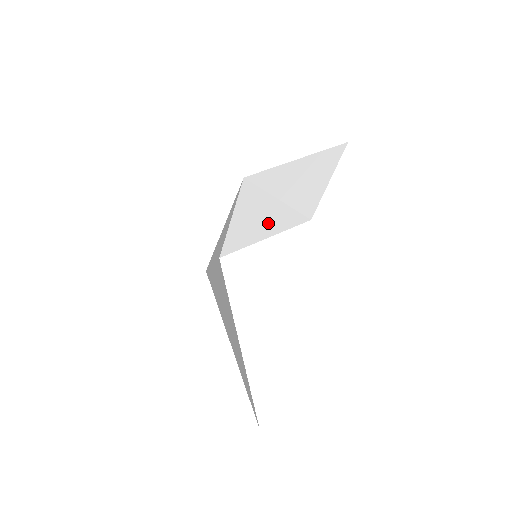
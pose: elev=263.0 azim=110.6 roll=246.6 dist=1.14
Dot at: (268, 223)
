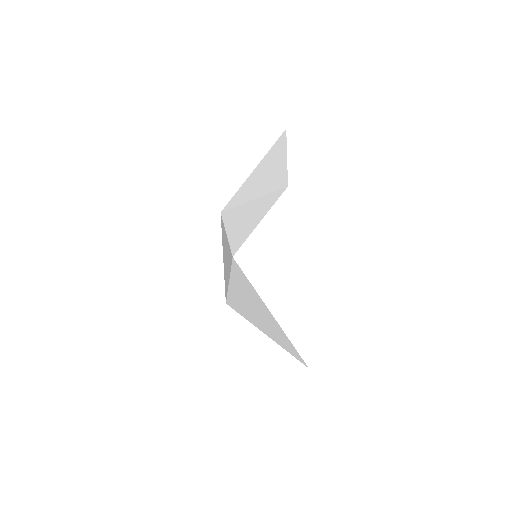
Dot at: (255, 215)
